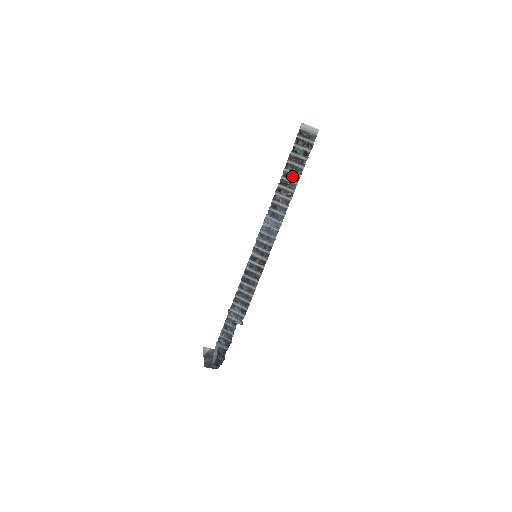
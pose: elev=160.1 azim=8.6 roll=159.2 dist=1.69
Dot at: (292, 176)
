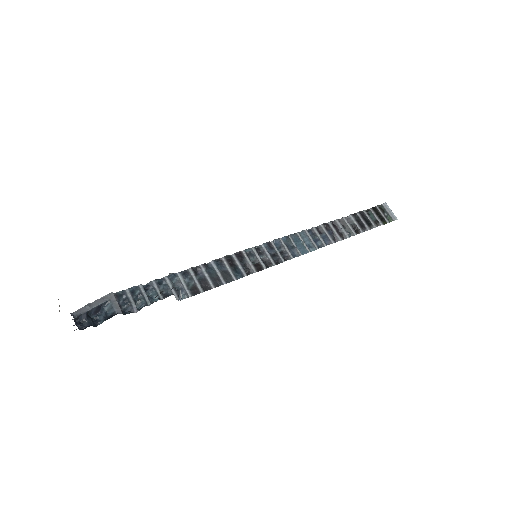
Dot at: (353, 226)
